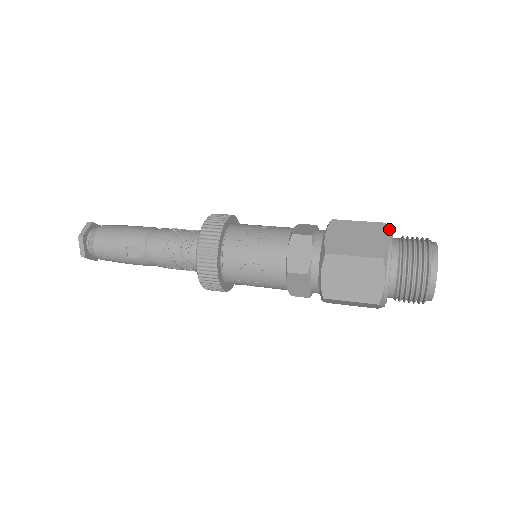
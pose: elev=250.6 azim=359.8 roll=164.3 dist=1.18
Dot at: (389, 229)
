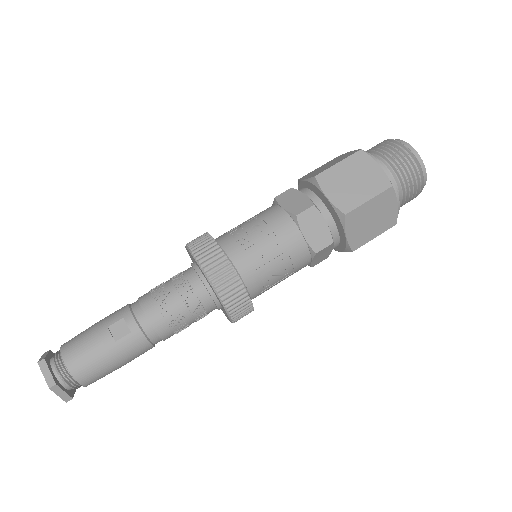
Dot at: occluded
